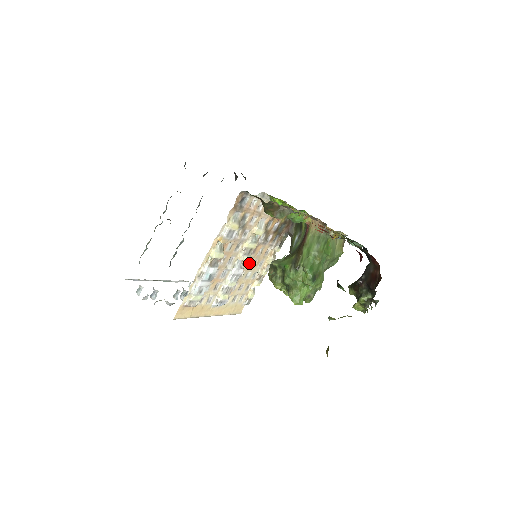
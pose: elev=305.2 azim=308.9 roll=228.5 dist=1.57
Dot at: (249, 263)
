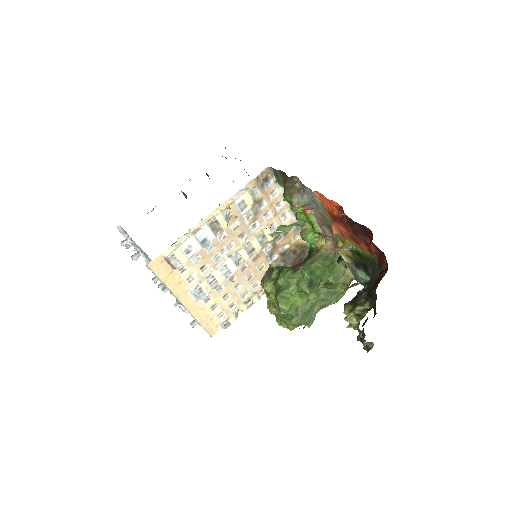
Dot at: (245, 271)
